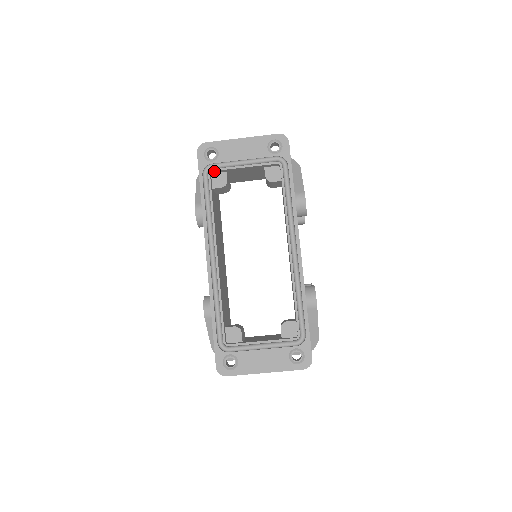
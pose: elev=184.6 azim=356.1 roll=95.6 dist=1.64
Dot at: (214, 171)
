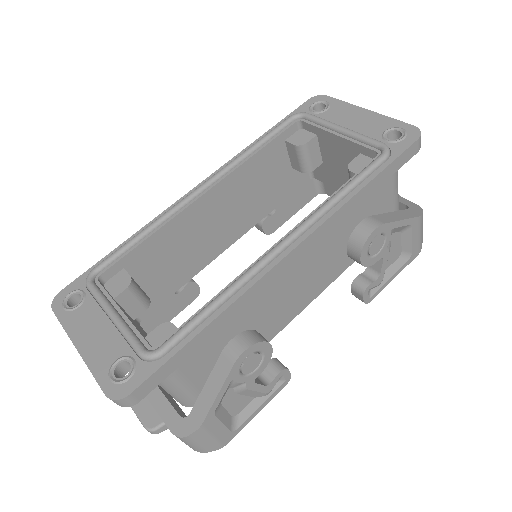
Dot at: (304, 123)
